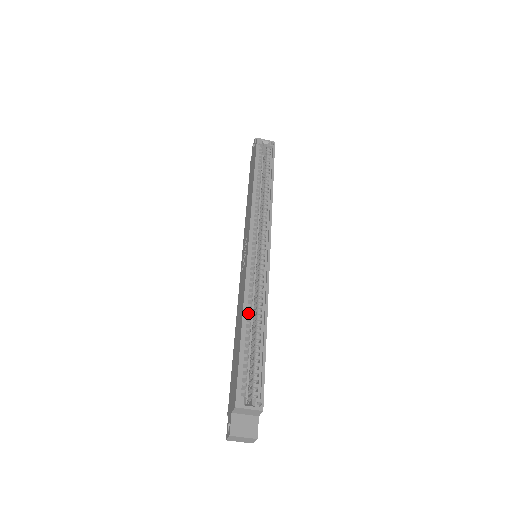
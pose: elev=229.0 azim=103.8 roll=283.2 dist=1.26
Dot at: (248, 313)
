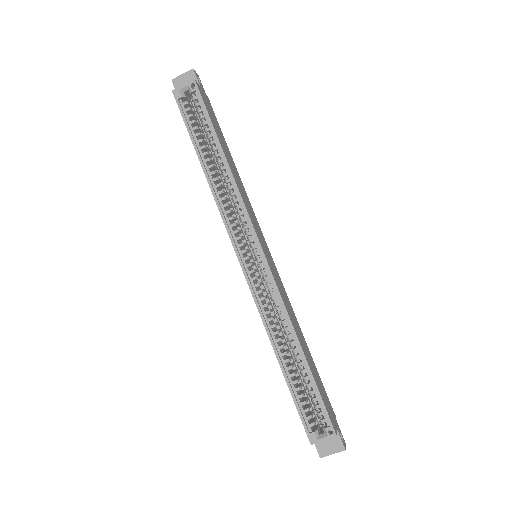
Dot at: occluded
